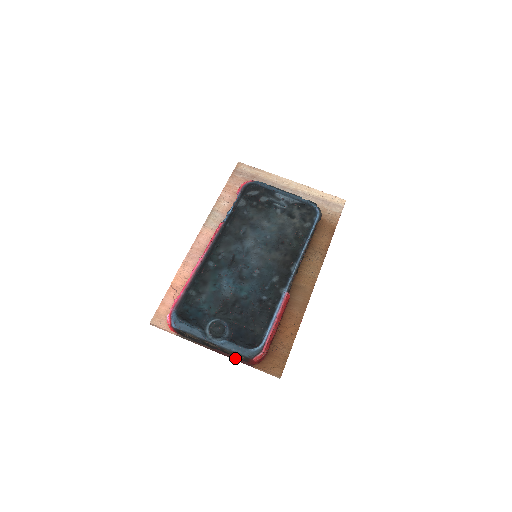
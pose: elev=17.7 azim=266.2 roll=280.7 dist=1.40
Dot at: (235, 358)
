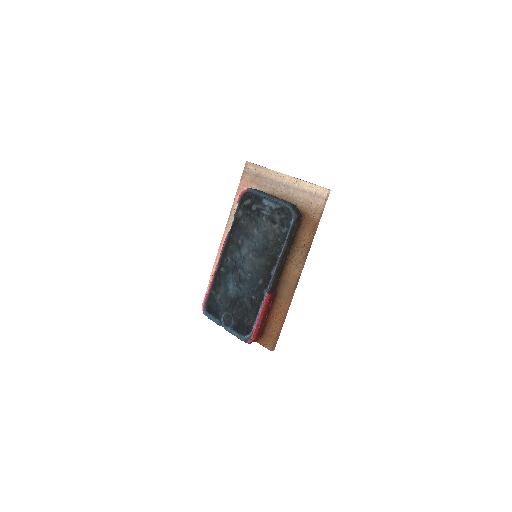
Dot at: occluded
